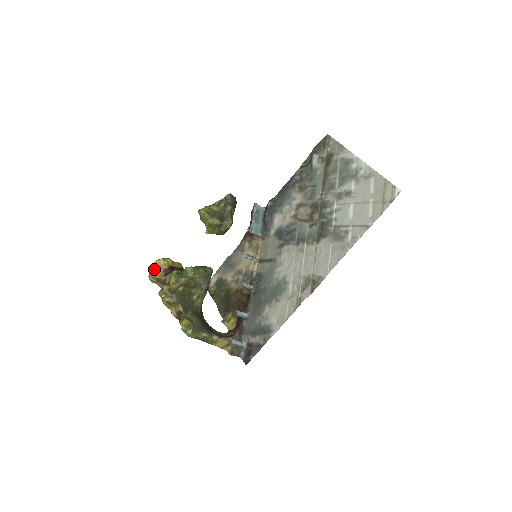
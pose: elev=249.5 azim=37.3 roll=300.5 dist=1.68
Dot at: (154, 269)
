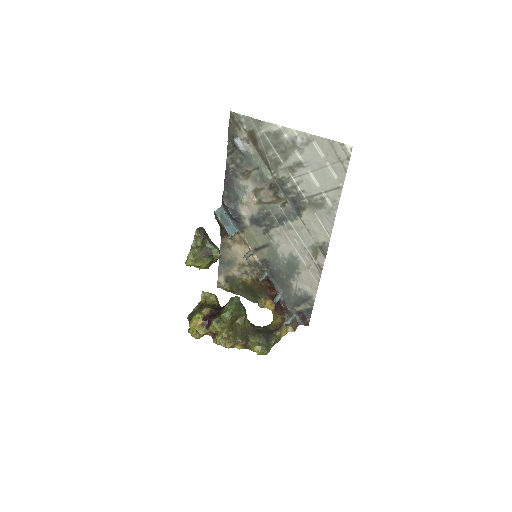
Dot at: (191, 329)
